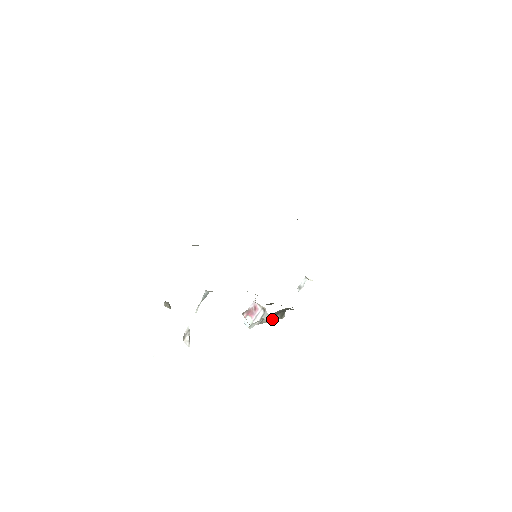
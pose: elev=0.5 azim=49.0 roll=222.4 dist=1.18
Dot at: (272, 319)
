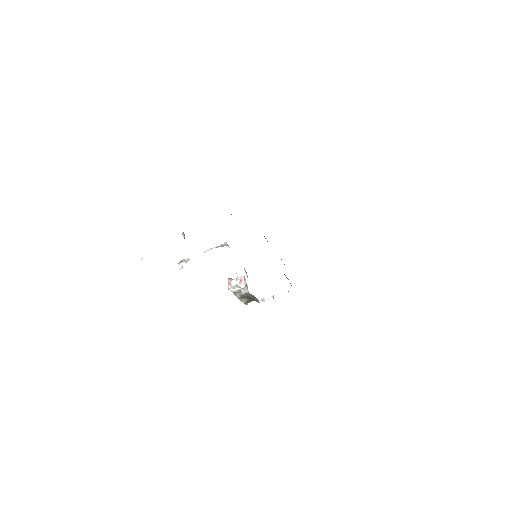
Dot at: (241, 298)
